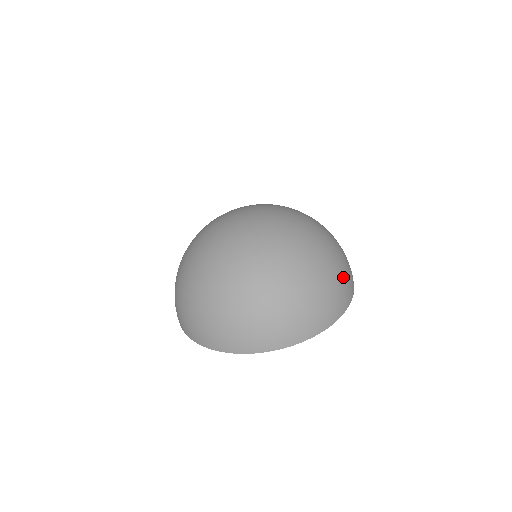
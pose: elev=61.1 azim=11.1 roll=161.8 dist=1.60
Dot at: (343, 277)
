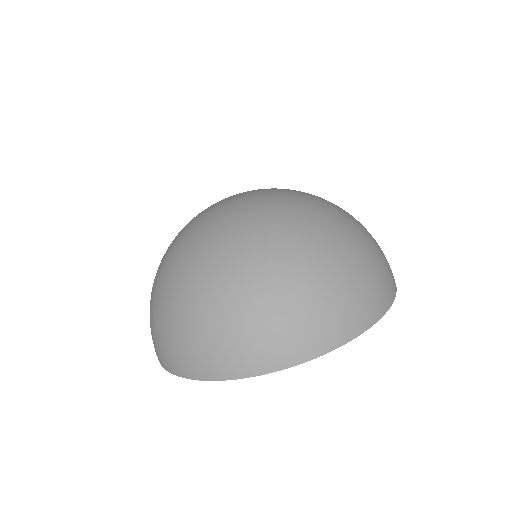
Dot at: (379, 257)
